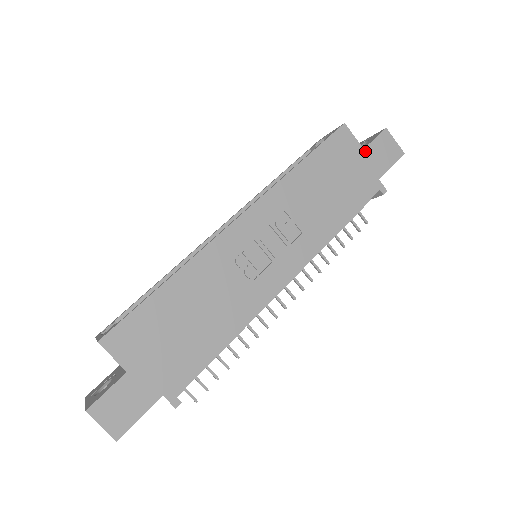
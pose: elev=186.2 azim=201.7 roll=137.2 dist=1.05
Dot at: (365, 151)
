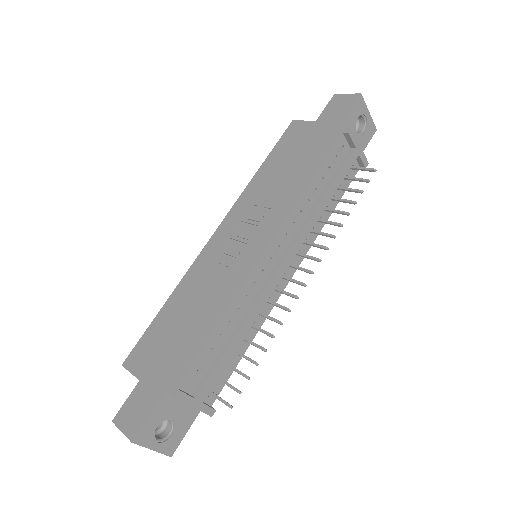
Dot at: (318, 121)
